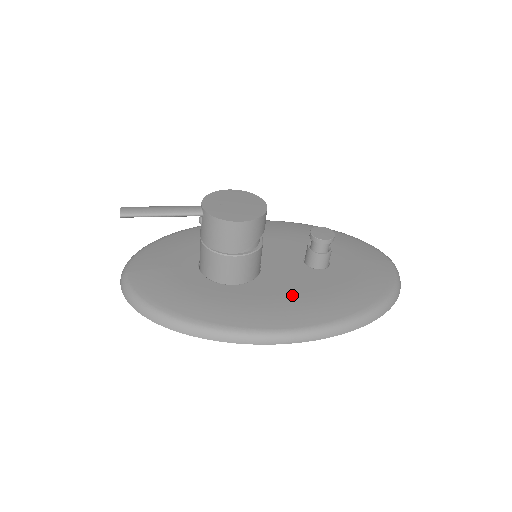
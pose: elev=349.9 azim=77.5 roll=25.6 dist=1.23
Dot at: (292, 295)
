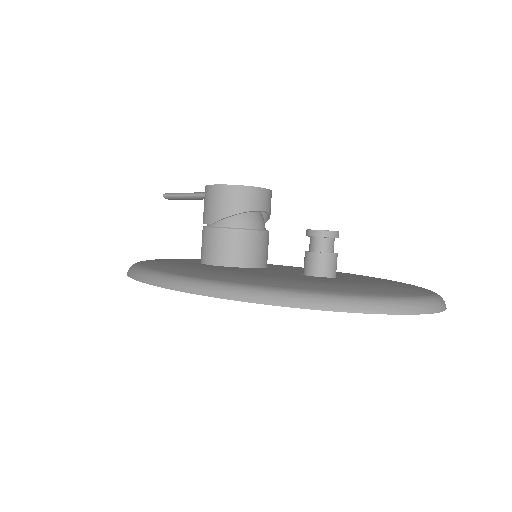
Dot at: (236, 271)
